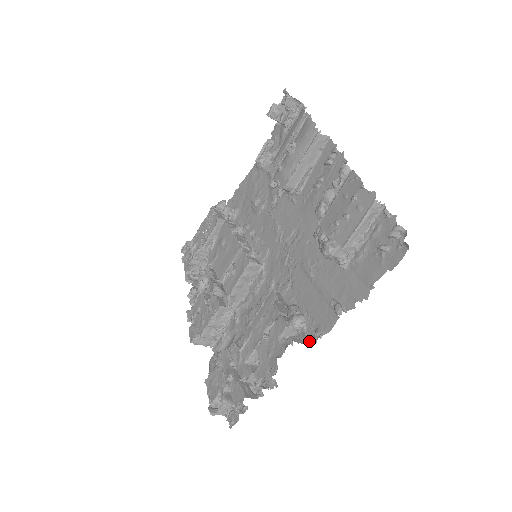
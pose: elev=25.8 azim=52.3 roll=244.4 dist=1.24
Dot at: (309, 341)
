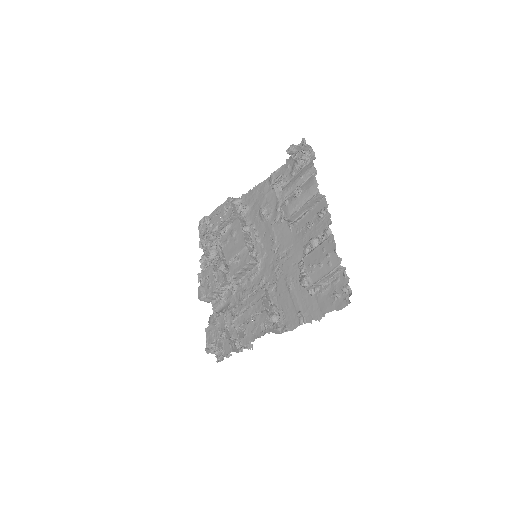
Dot at: (279, 331)
